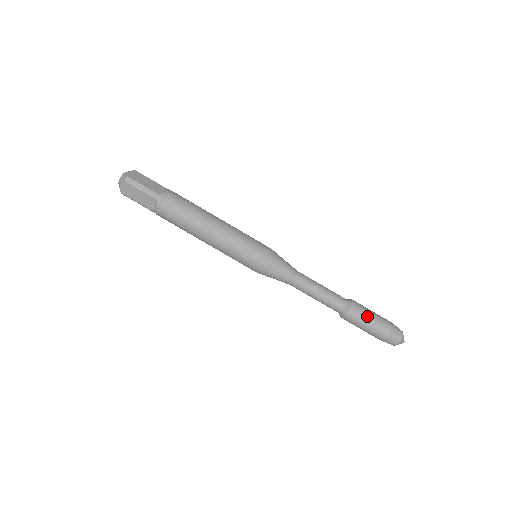
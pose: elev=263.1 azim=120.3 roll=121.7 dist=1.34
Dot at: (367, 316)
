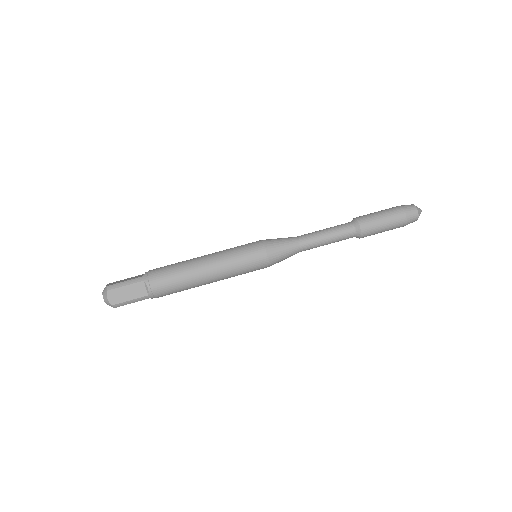
Dot at: (375, 215)
